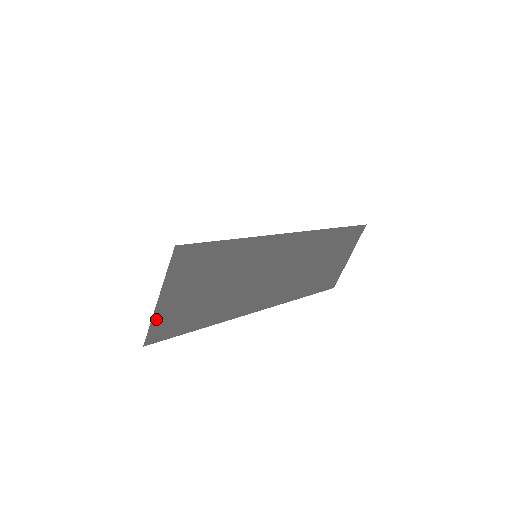
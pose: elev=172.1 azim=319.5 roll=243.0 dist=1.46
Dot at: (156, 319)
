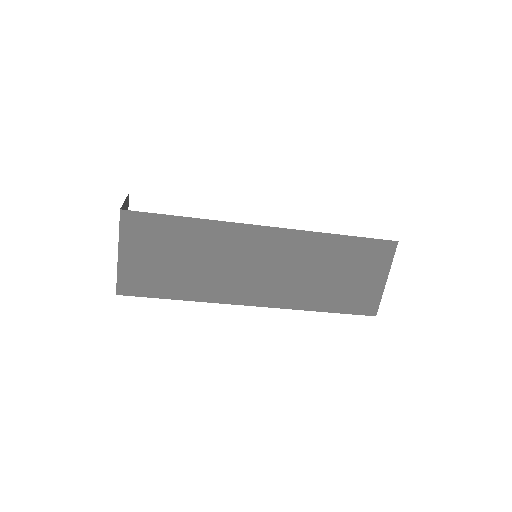
Dot at: (122, 272)
